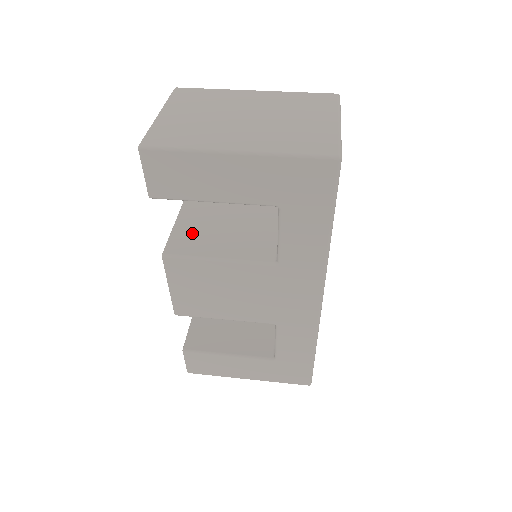
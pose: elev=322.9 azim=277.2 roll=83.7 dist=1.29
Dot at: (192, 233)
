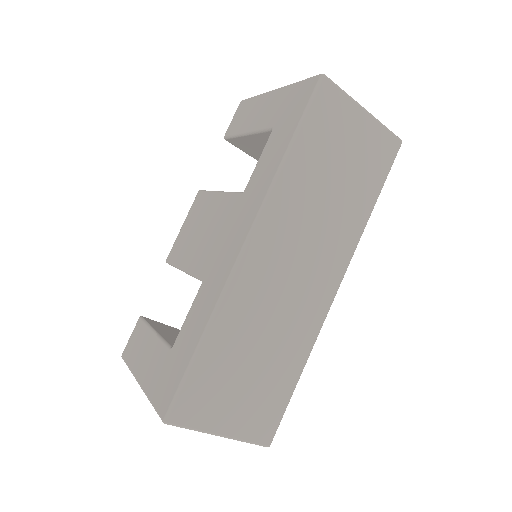
Dot at: occluded
